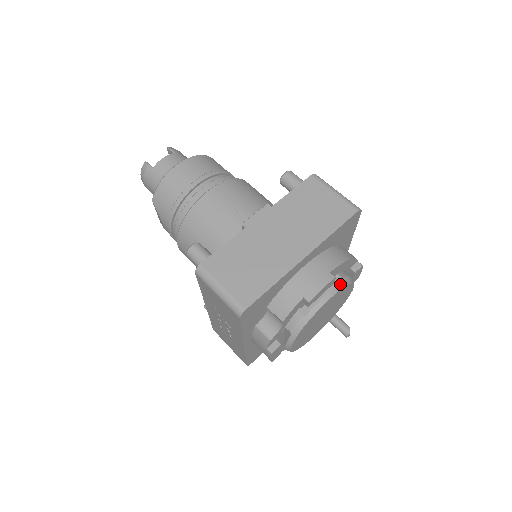
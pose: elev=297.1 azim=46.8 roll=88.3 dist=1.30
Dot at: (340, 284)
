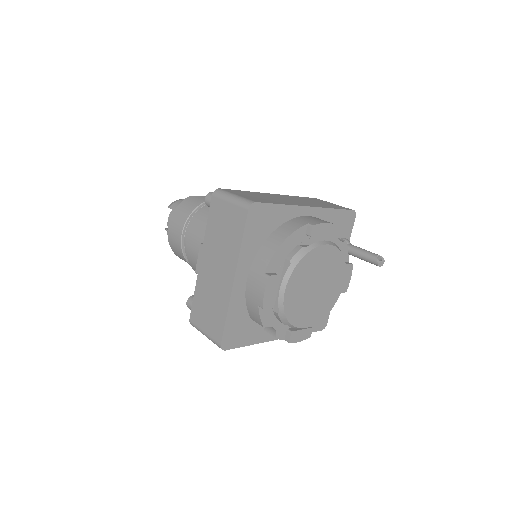
Dot at: (289, 269)
